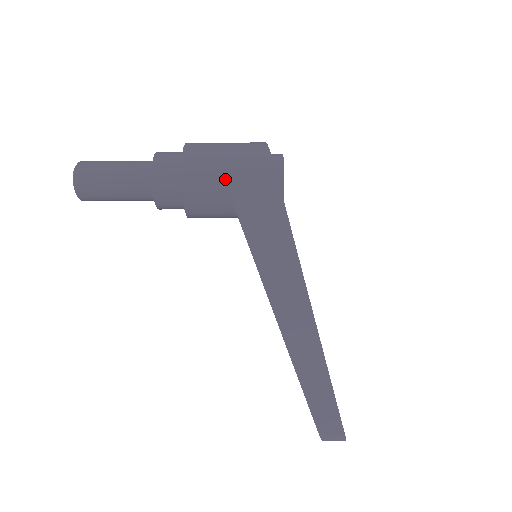
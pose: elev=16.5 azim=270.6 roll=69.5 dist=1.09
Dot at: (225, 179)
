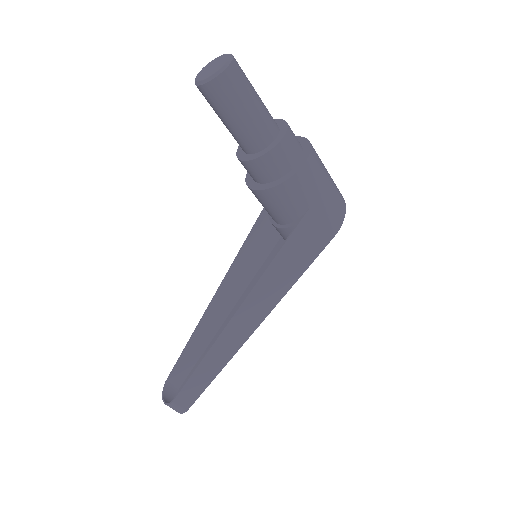
Dot at: (313, 205)
